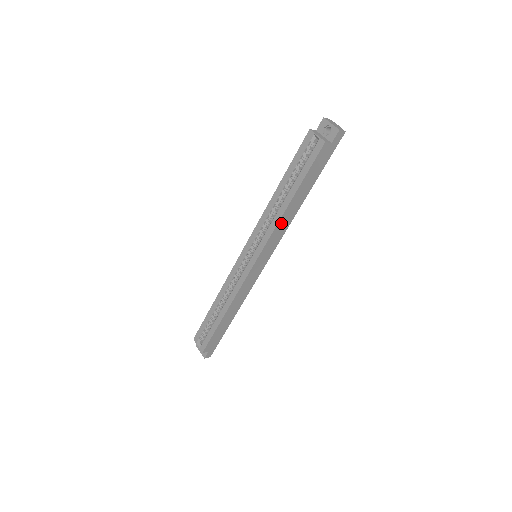
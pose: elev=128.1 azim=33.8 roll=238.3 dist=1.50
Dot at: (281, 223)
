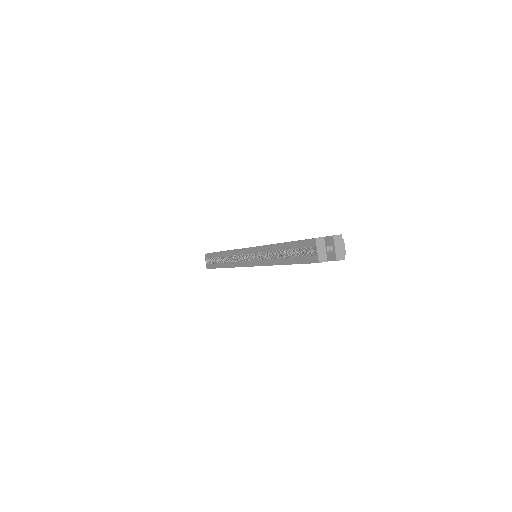
Dot at: occluded
